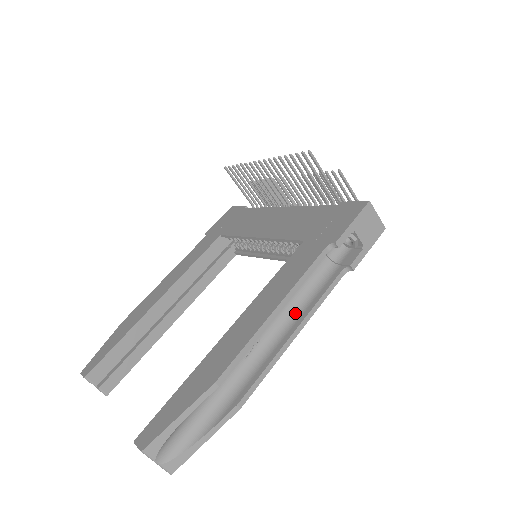
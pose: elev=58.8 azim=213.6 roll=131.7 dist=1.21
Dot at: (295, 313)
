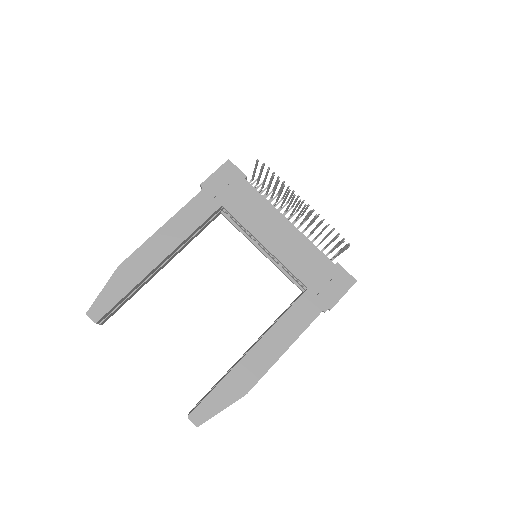
Dot at: occluded
